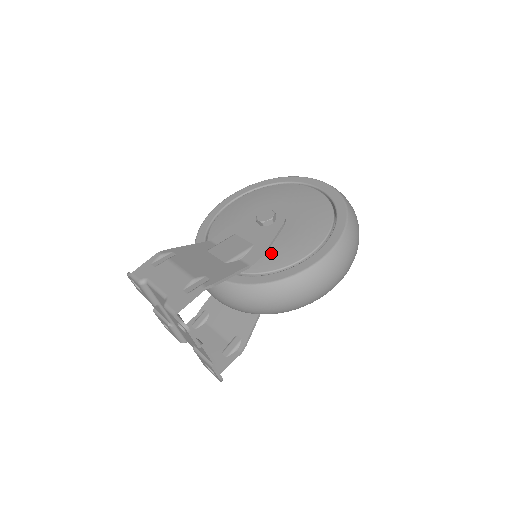
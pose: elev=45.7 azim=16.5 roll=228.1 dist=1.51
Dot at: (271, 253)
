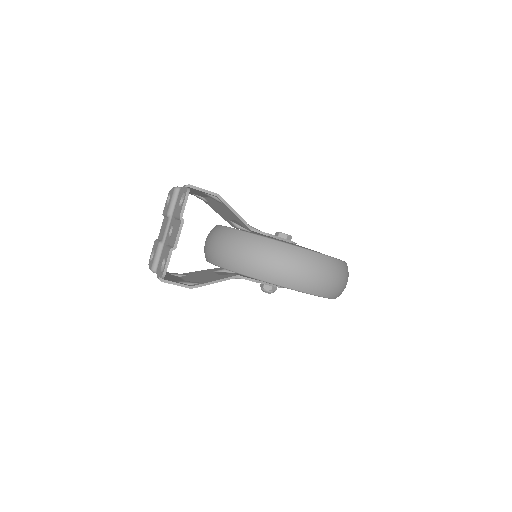
Dot at: occluded
